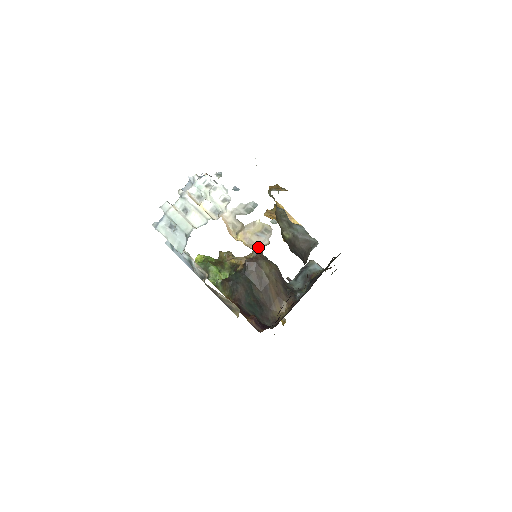
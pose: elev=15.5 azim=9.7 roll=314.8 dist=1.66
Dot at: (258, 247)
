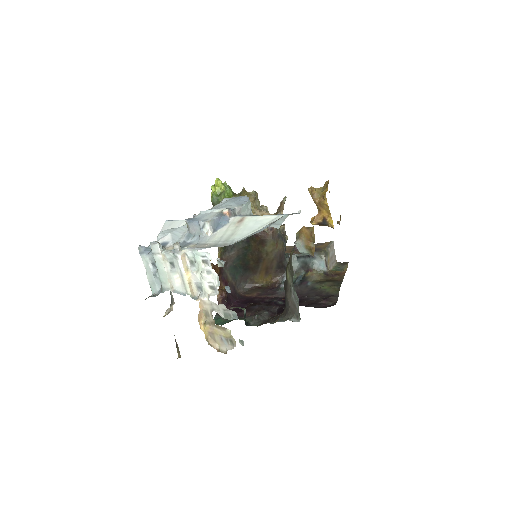
Dot at: (215, 348)
